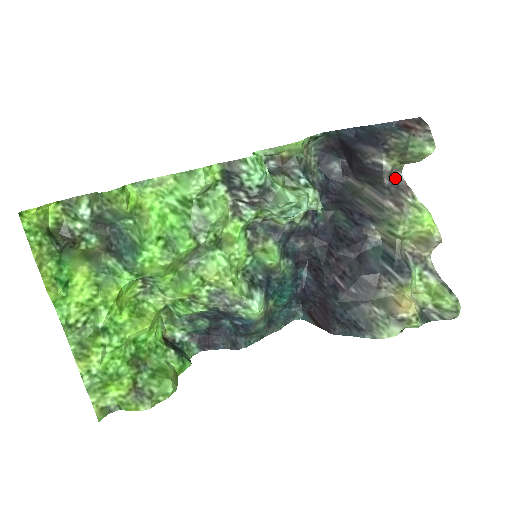
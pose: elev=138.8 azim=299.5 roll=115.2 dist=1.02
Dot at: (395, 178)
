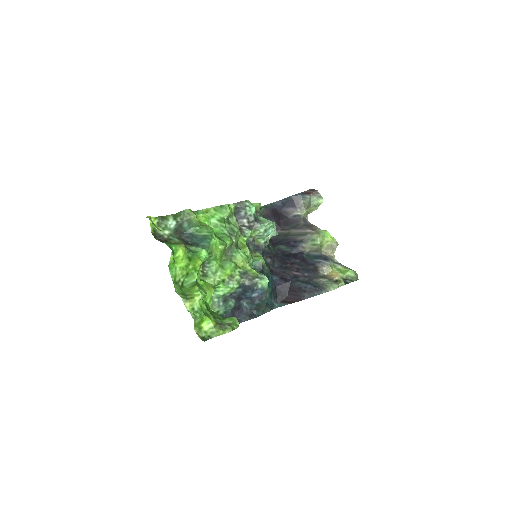
Dot at: (306, 222)
